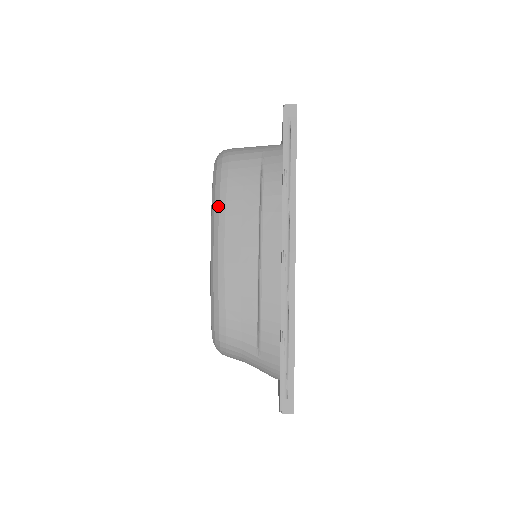
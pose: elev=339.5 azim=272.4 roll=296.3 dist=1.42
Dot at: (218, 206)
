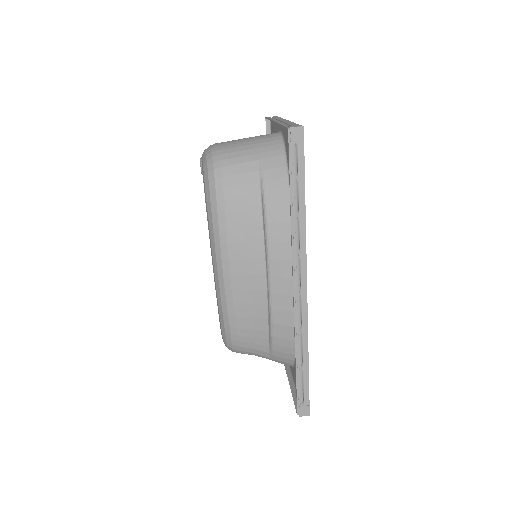
Dot at: (218, 232)
